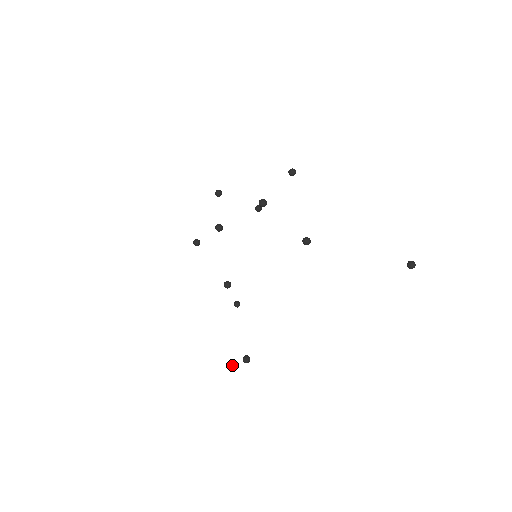
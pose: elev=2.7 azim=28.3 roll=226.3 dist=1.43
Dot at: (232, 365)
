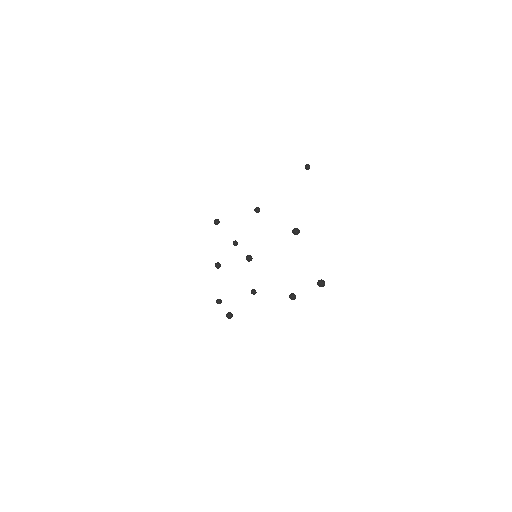
Dot at: (322, 281)
